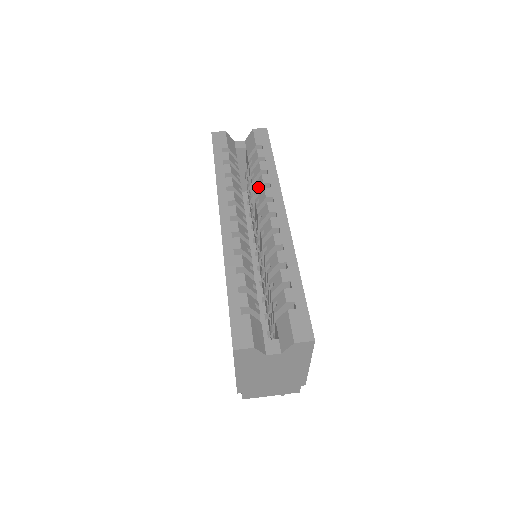
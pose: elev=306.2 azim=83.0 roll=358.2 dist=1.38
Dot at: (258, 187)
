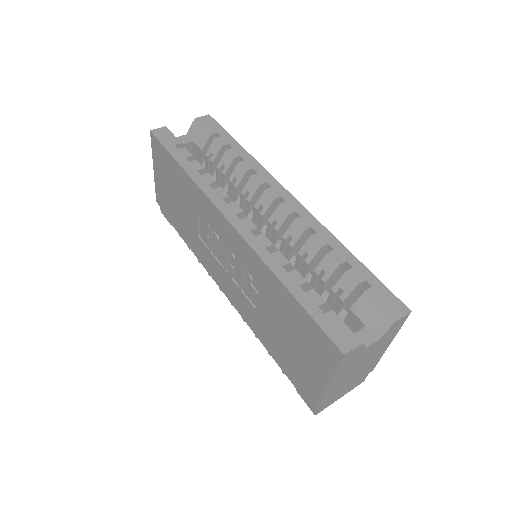
Dot at: (239, 177)
